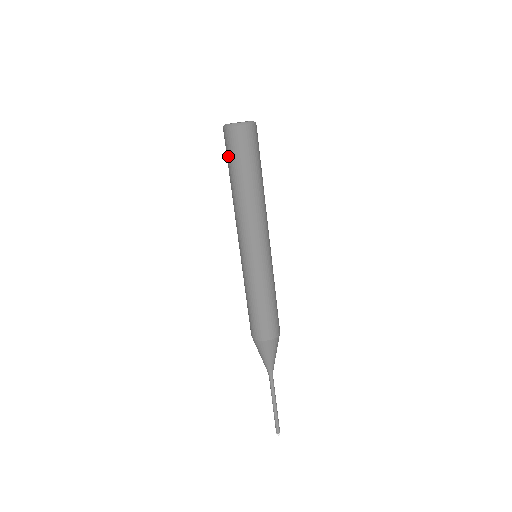
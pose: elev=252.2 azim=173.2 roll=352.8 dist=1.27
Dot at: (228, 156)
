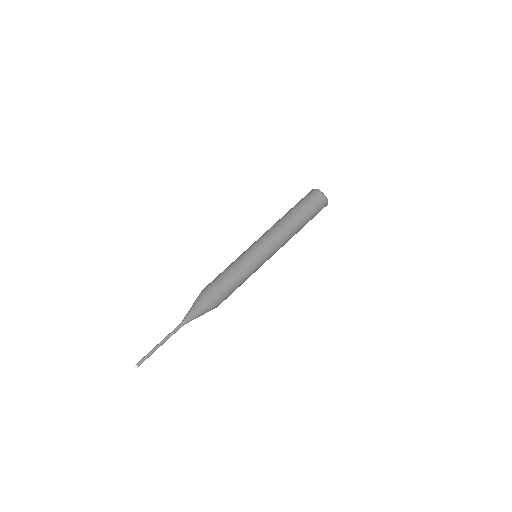
Dot at: (303, 201)
